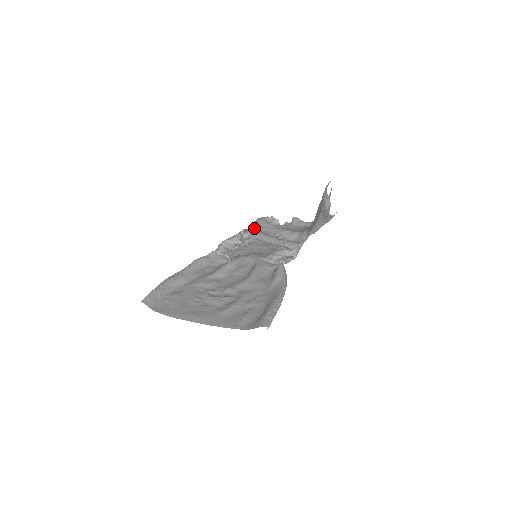
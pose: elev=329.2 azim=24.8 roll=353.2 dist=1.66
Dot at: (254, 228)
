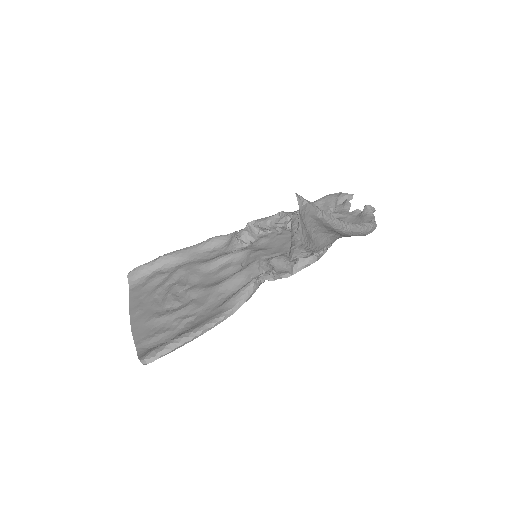
Dot at: occluded
